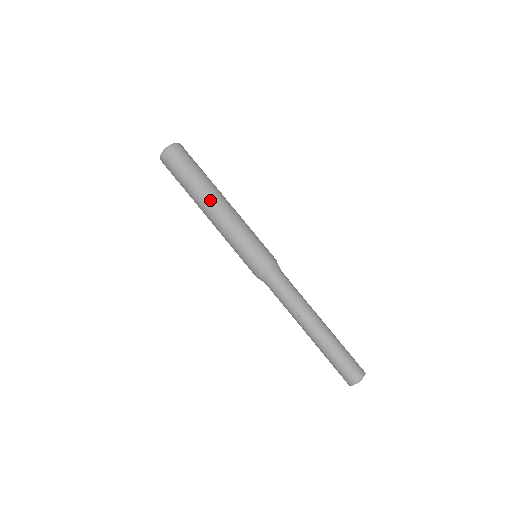
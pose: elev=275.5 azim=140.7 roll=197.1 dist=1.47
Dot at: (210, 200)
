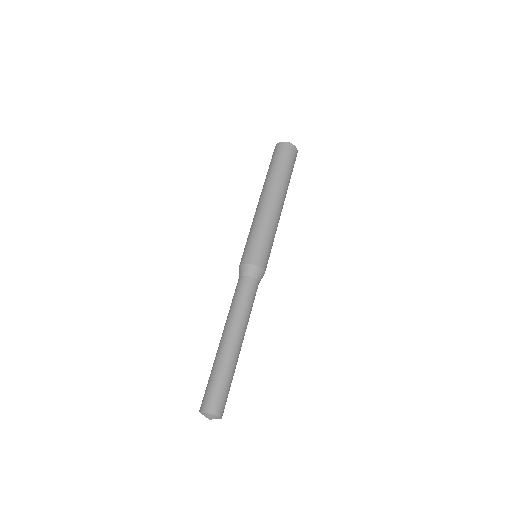
Dot at: (262, 193)
